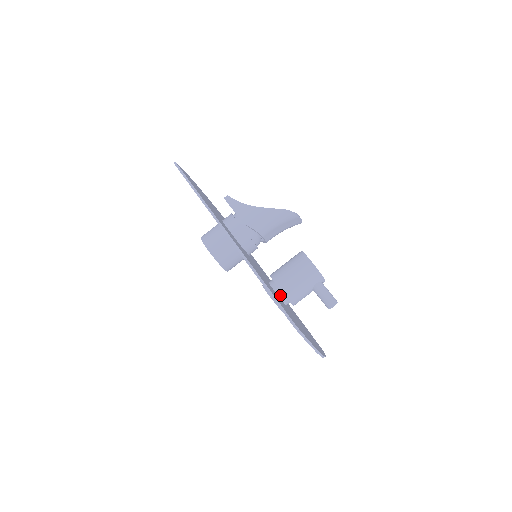
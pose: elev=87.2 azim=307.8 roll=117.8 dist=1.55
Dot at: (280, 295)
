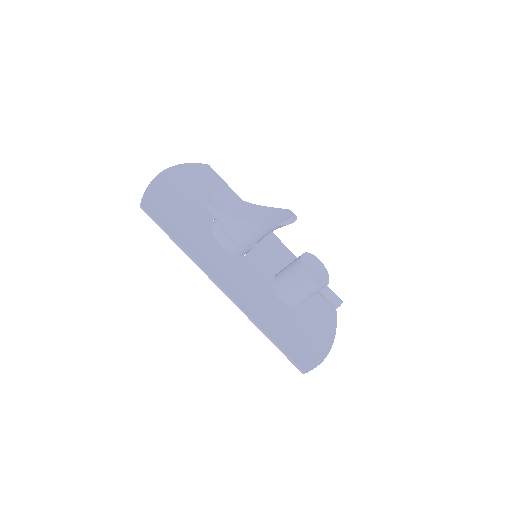
Dot at: occluded
